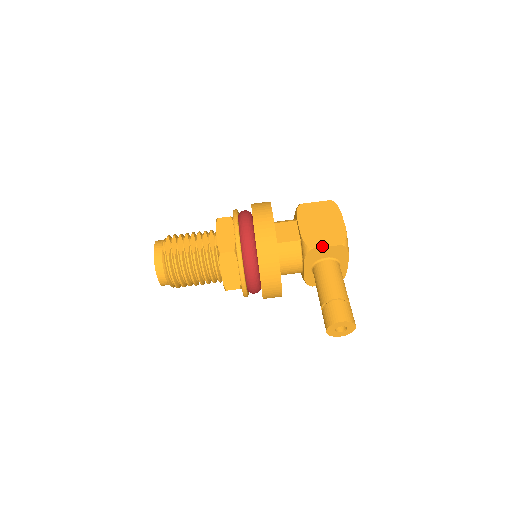
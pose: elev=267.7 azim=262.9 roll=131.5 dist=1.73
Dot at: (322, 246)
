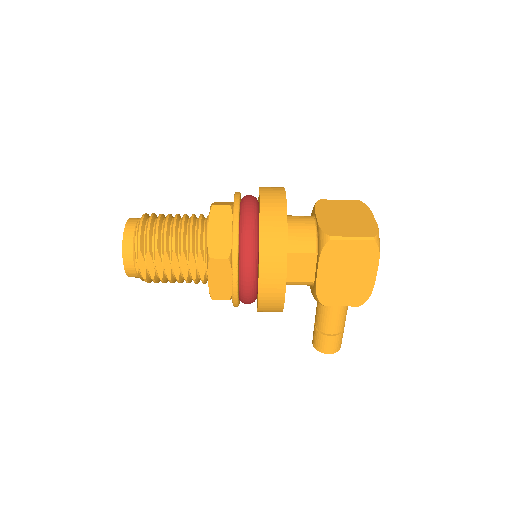
Dot at: (336, 305)
